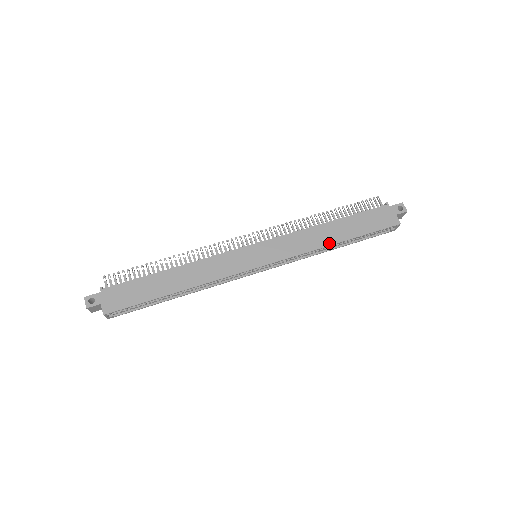
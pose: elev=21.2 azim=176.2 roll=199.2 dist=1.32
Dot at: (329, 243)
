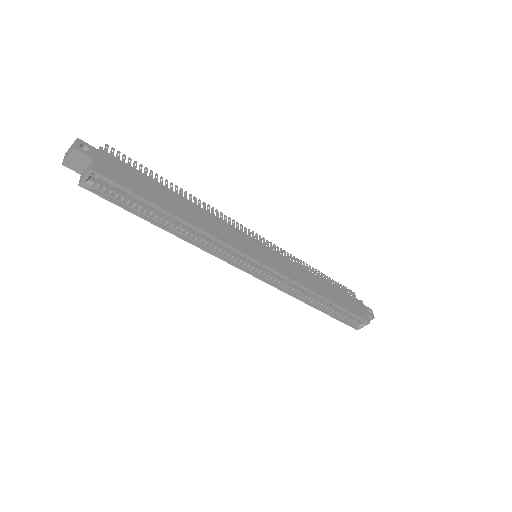
Dot at: (320, 293)
